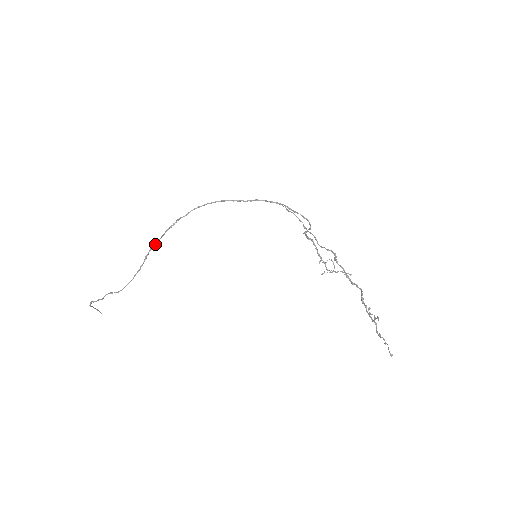
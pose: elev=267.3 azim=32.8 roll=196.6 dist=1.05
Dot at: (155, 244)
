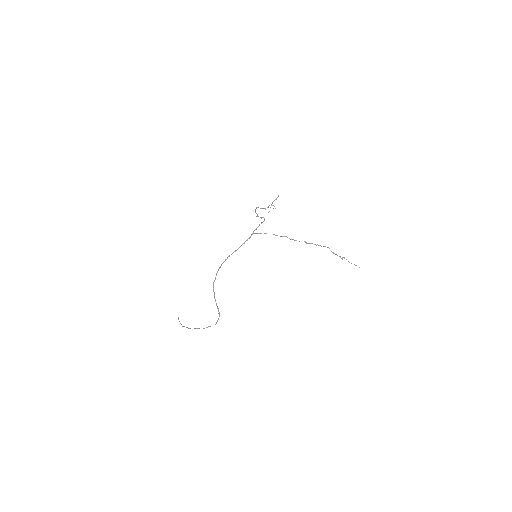
Dot at: (215, 301)
